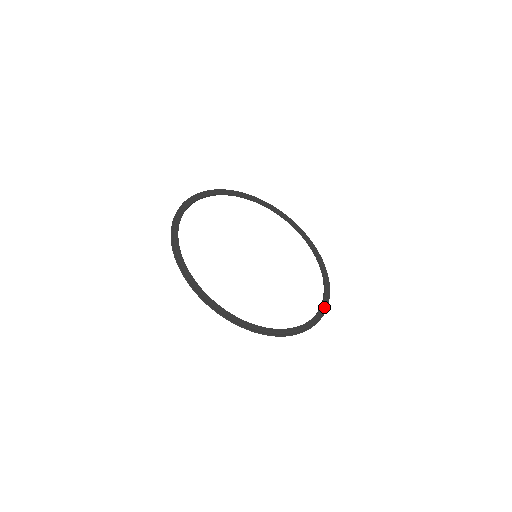
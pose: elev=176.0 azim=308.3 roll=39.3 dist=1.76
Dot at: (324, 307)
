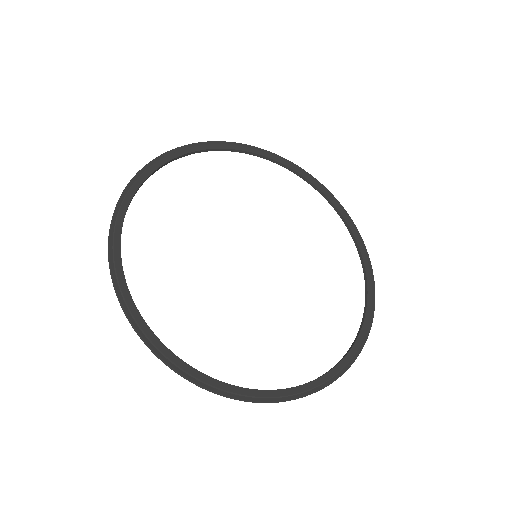
Dot at: (361, 341)
